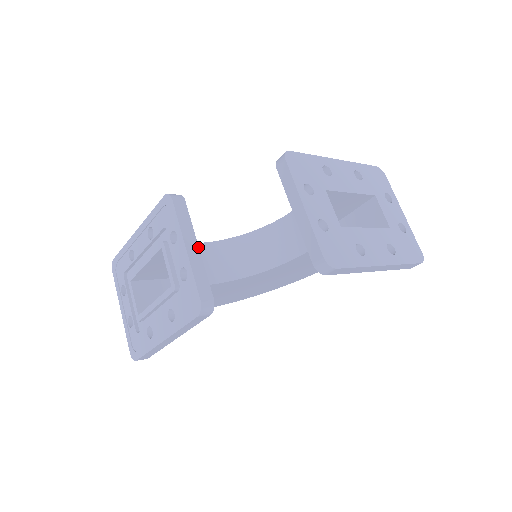
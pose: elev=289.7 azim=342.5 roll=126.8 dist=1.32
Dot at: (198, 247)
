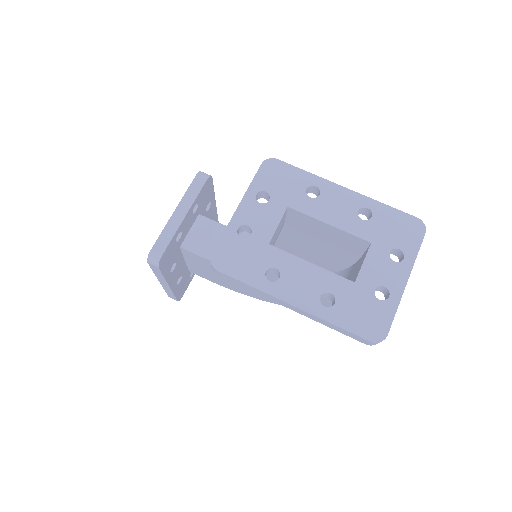
Dot at: (185, 216)
